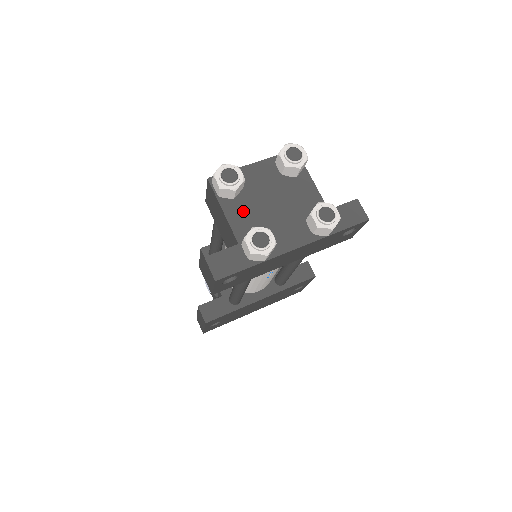
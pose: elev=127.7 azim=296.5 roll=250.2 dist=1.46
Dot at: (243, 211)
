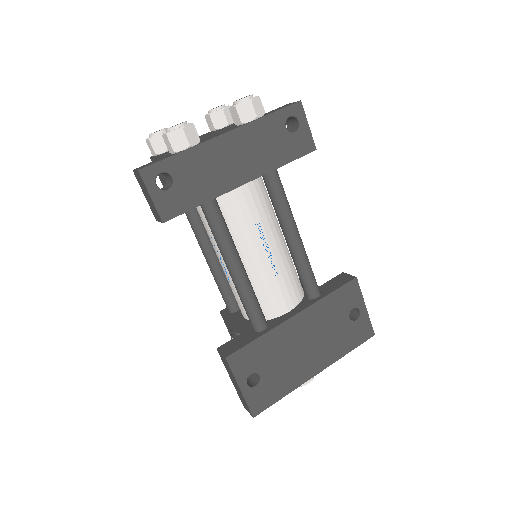
Dot at: occluded
